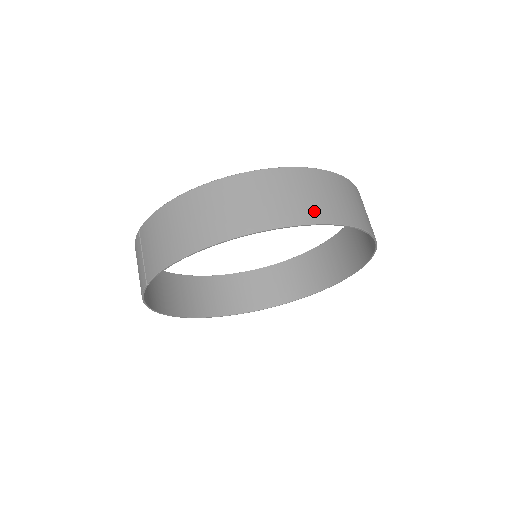
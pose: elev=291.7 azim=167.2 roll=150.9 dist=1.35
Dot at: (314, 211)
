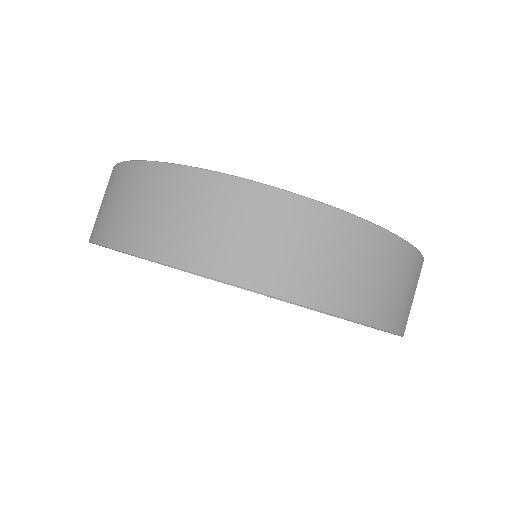
Dot at: (156, 239)
